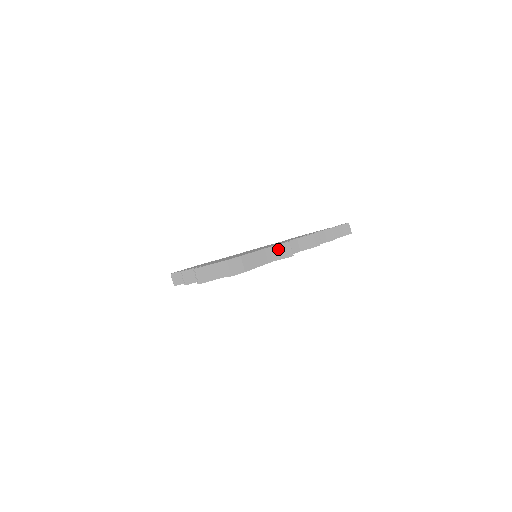
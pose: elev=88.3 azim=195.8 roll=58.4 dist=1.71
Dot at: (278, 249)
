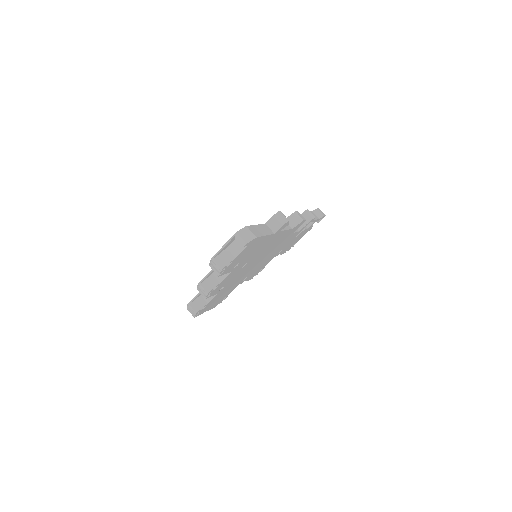
Dot at: (274, 220)
